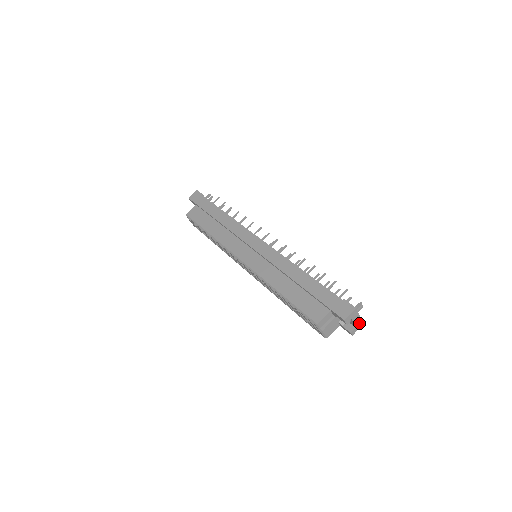
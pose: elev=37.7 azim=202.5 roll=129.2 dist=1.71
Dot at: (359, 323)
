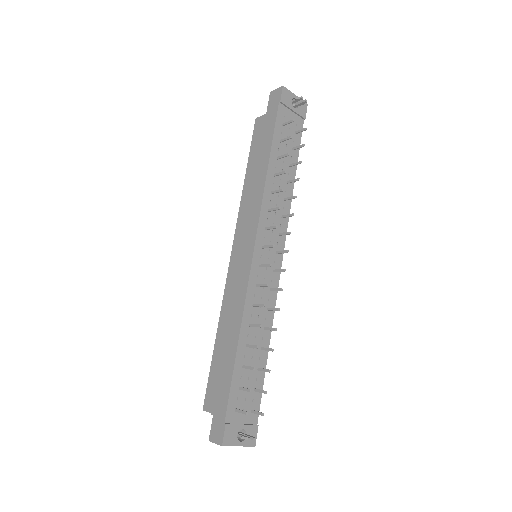
Dot at: (245, 445)
